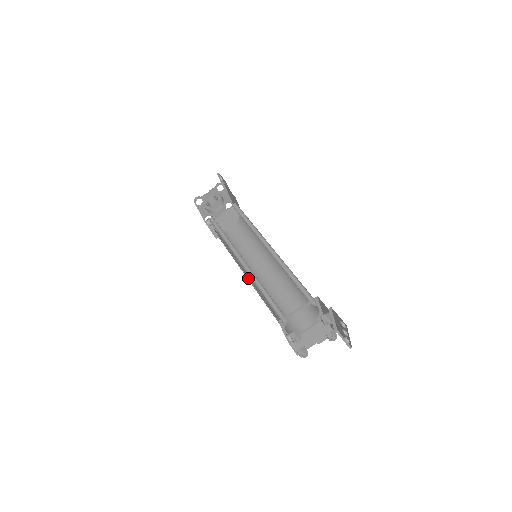
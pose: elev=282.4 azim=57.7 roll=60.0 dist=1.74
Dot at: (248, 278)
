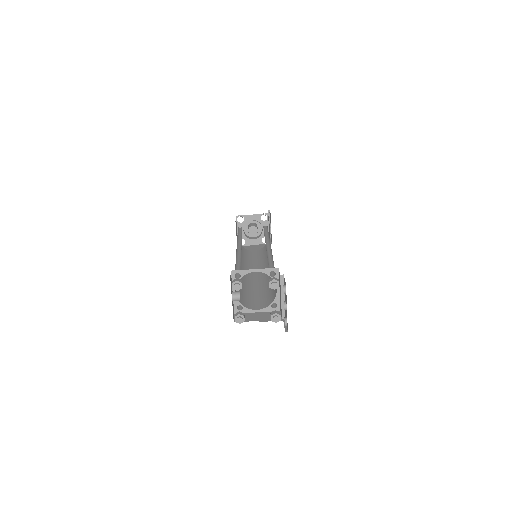
Dot at: occluded
